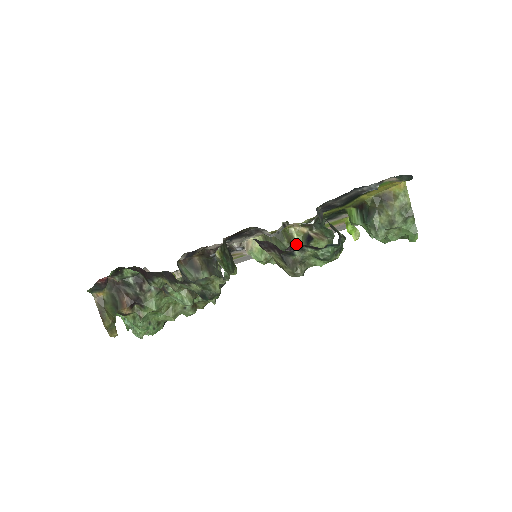
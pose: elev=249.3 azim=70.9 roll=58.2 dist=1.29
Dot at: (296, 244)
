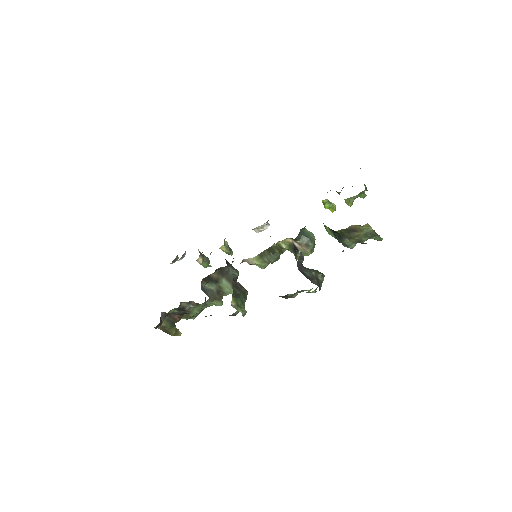
Dot at: (286, 249)
